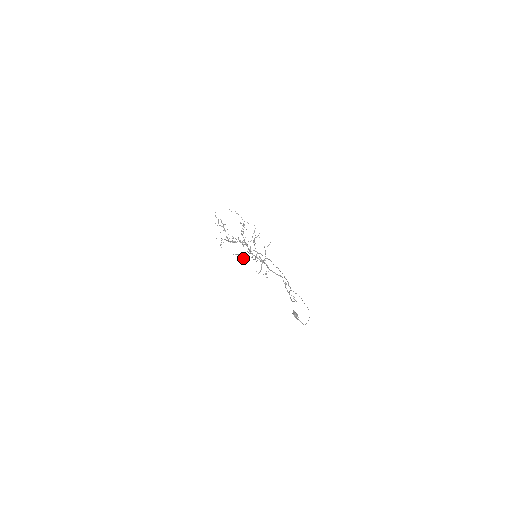
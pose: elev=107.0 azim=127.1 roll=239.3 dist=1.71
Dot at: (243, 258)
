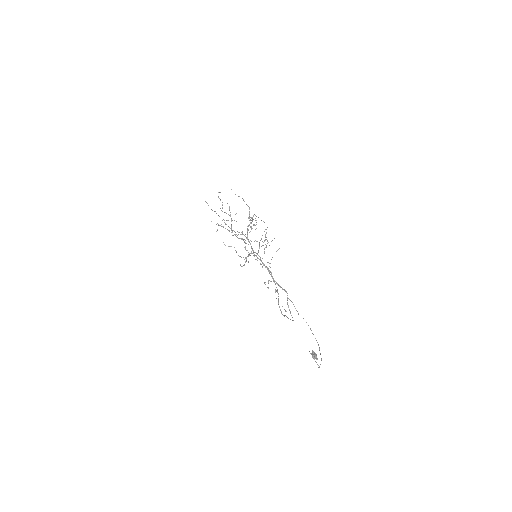
Dot at: occluded
